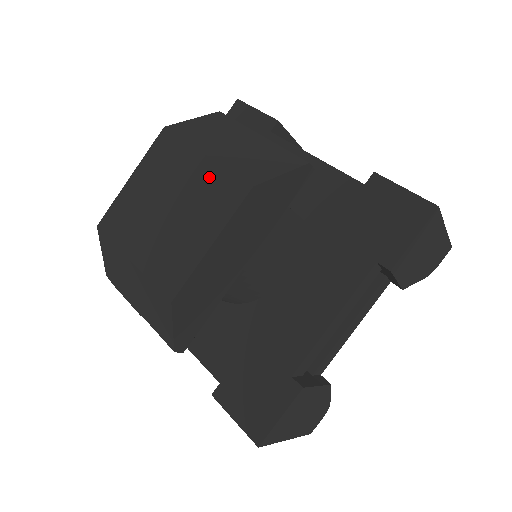
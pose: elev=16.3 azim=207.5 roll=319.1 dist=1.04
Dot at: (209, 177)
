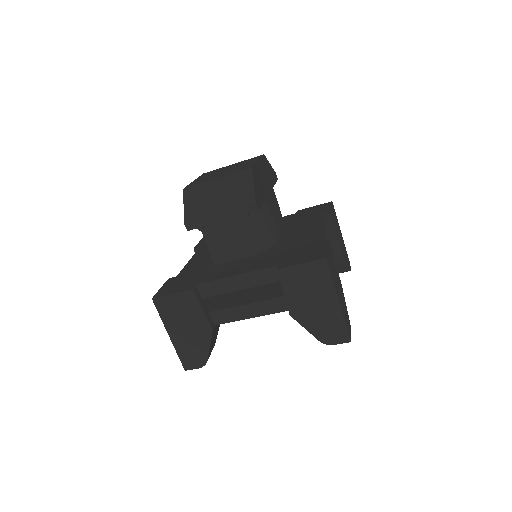
Dot at: occluded
